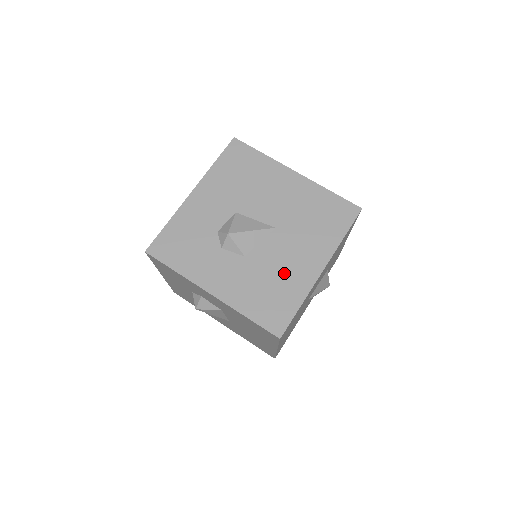
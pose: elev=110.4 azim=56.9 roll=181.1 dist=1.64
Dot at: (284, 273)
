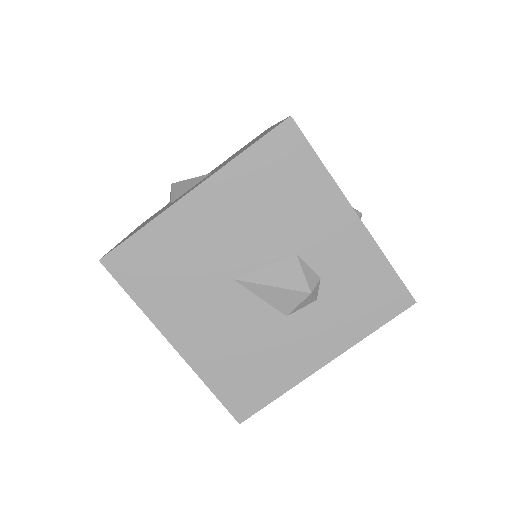
Dot at: occluded
